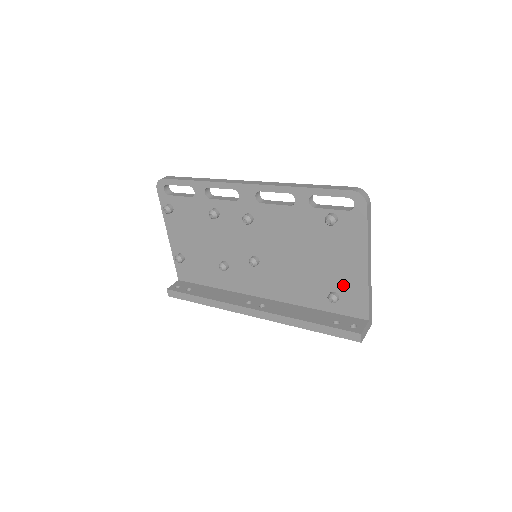
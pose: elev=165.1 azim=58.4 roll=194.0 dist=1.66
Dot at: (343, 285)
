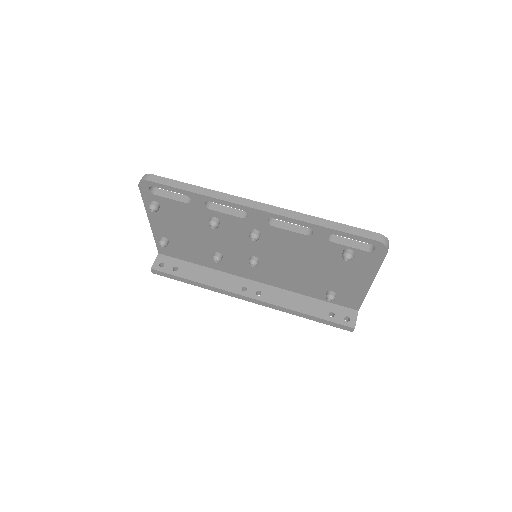
Dot at: (343, 290)
